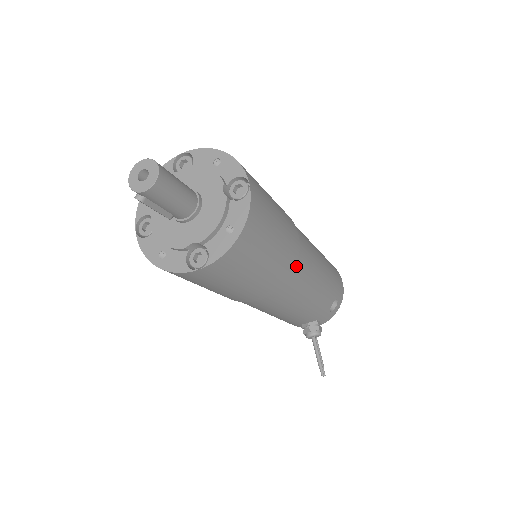
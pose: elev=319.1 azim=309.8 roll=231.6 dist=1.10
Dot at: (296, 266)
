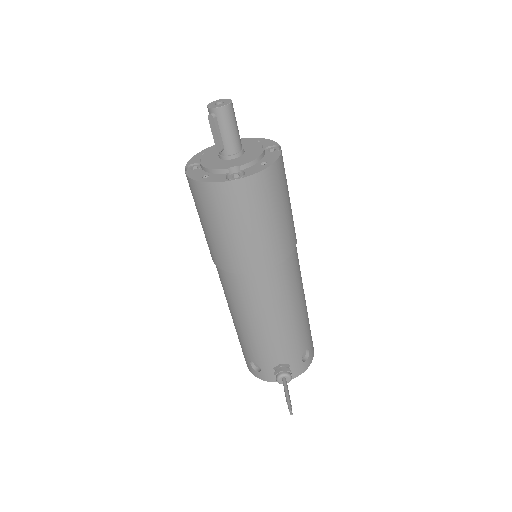
Dot at: (292, 256)
